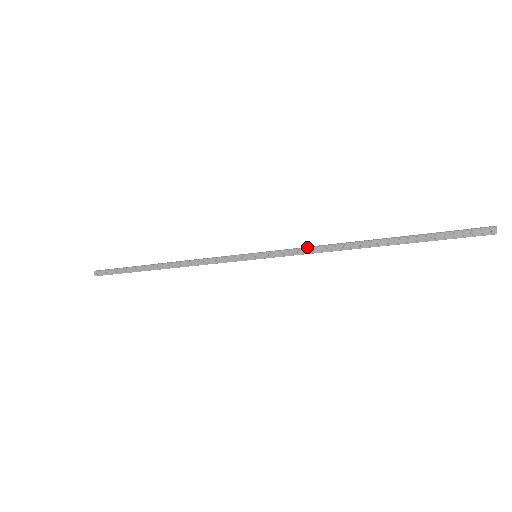
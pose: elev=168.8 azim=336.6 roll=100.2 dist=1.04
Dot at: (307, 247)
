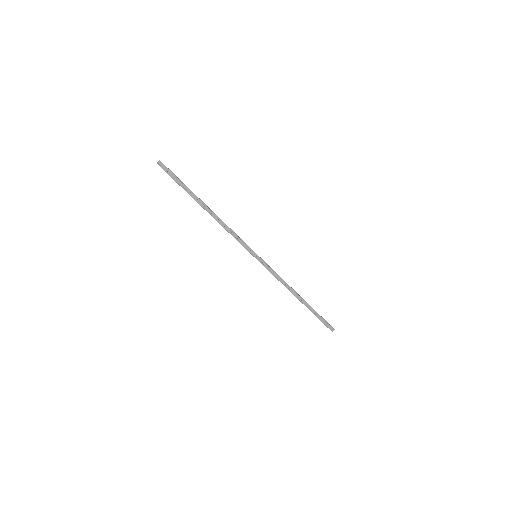
Dot at: occluded
